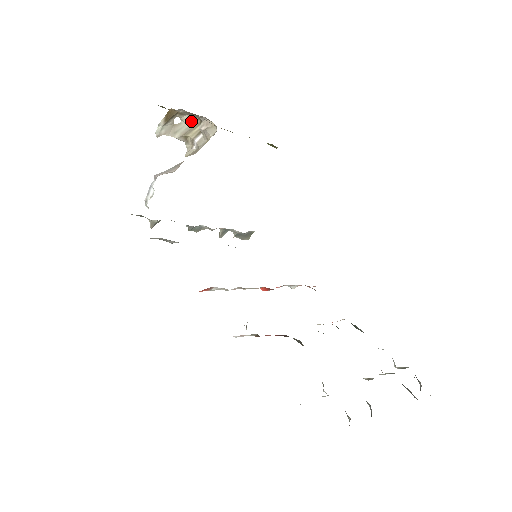
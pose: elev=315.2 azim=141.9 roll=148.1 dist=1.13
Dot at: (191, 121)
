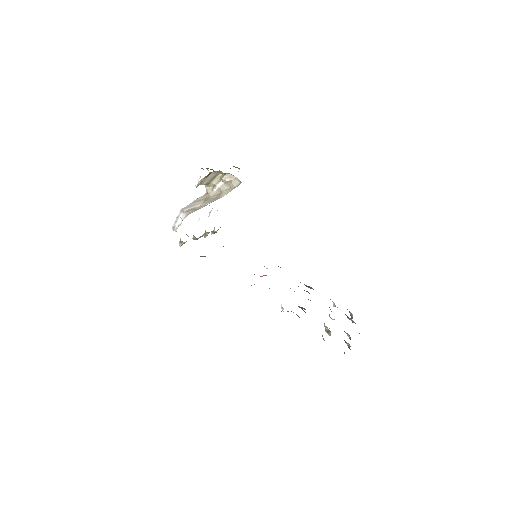
Dot at: (215, 173)
